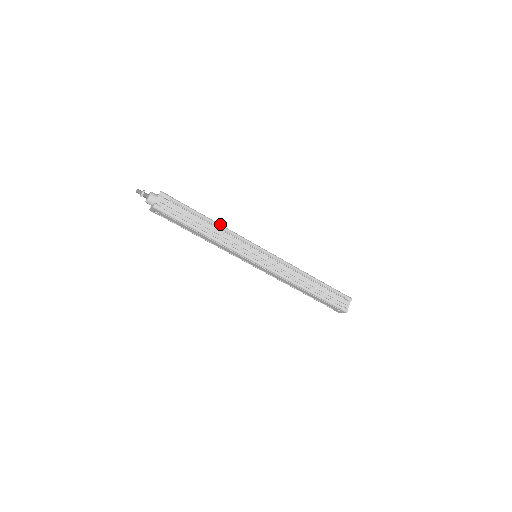
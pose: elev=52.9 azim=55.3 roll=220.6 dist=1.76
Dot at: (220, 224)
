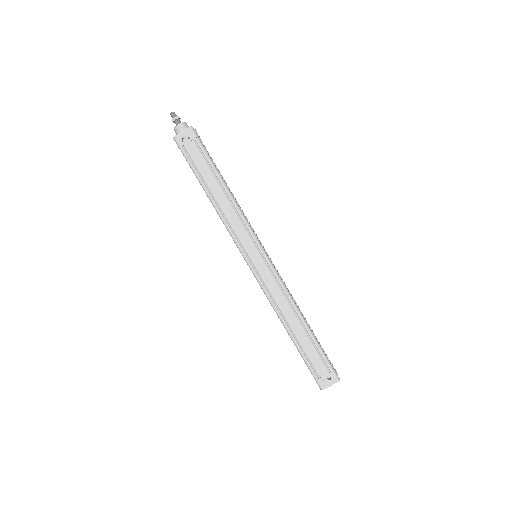
Dot at: occluded
